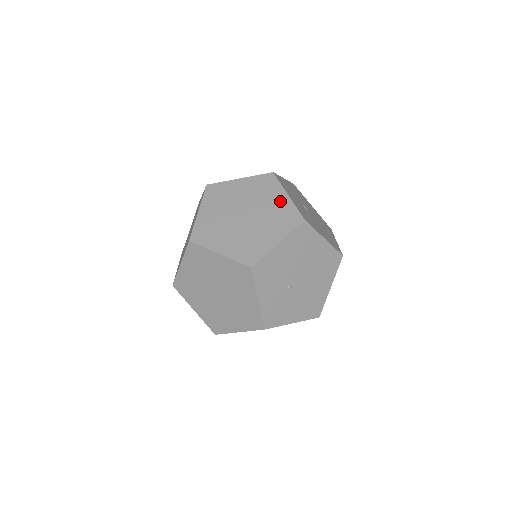
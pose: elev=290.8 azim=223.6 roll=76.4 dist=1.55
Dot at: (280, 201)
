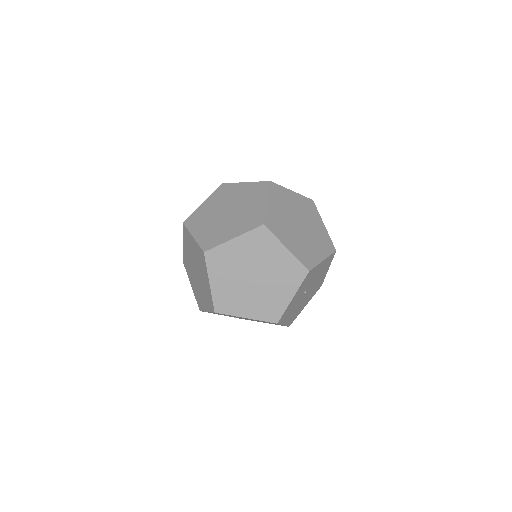
Dot at: (283, 296)
